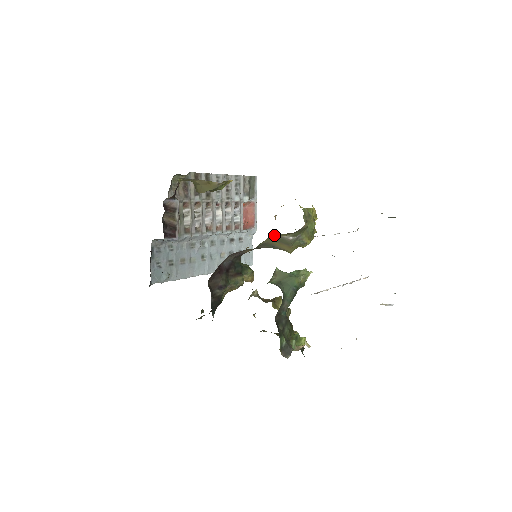
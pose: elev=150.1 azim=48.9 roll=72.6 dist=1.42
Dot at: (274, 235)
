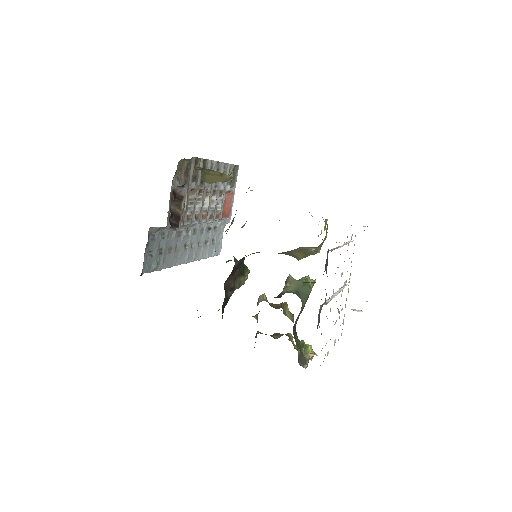
Dot at: occluded
